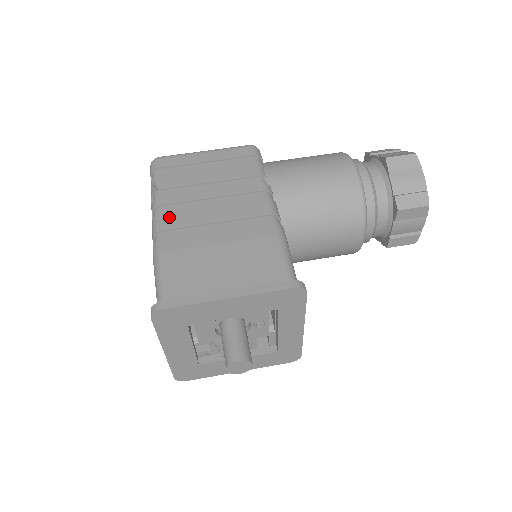
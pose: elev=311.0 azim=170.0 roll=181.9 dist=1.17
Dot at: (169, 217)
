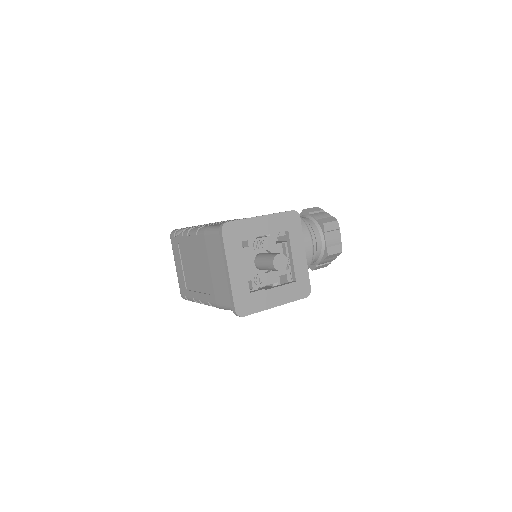
Dot at: occluded
